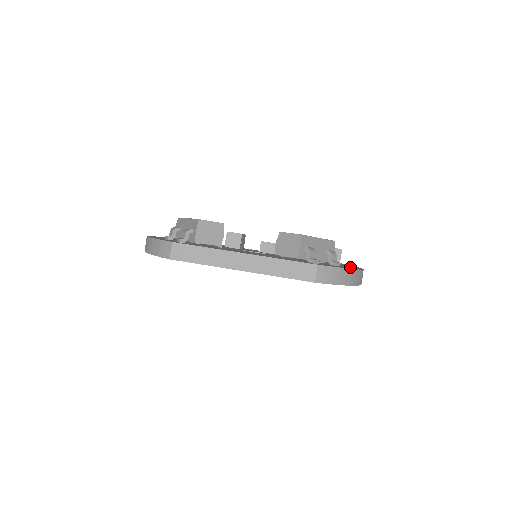
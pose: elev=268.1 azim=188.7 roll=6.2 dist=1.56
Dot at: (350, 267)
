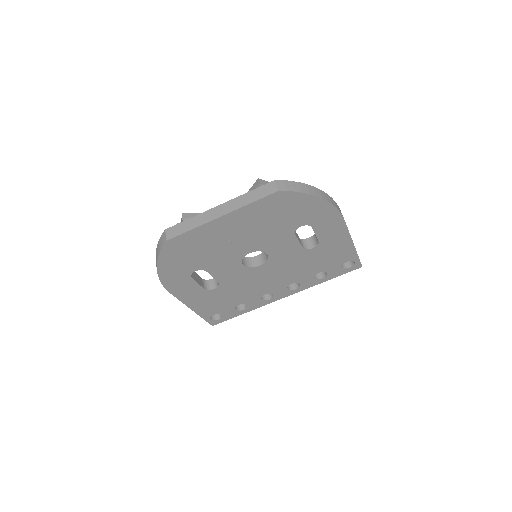
Dot at: occluded
